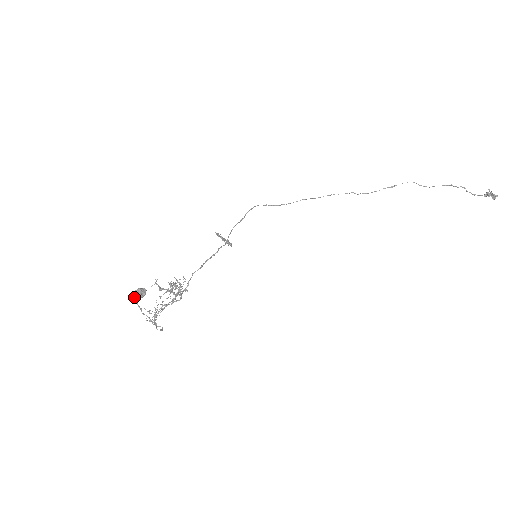
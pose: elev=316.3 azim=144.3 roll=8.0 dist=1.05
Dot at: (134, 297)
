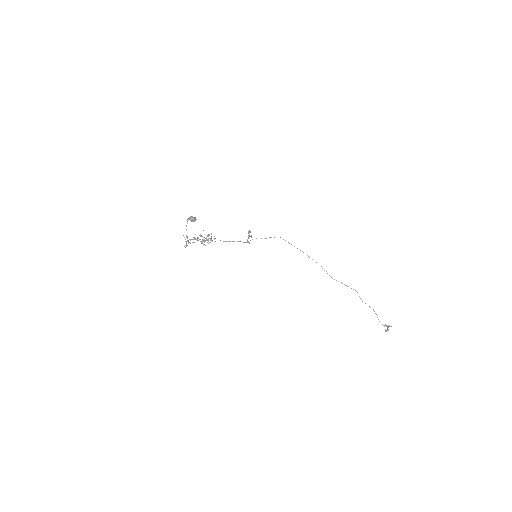
Dot at: occluded
